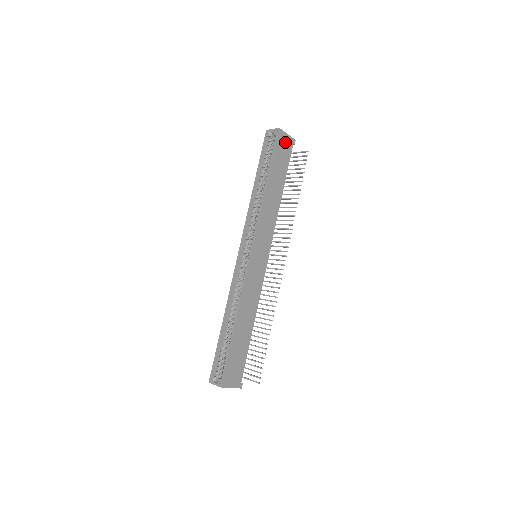
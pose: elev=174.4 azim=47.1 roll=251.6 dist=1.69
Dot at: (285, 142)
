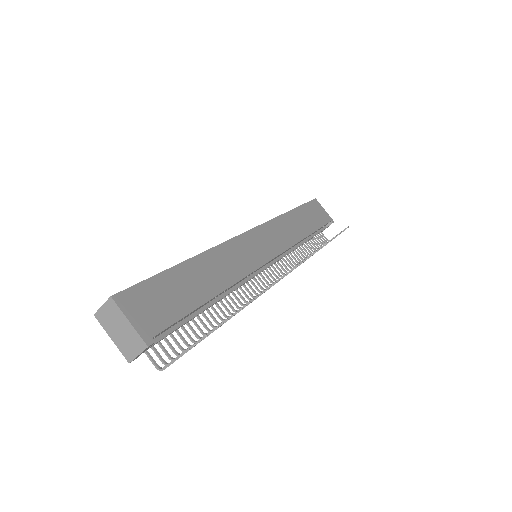
Dot at: (321, 211)
